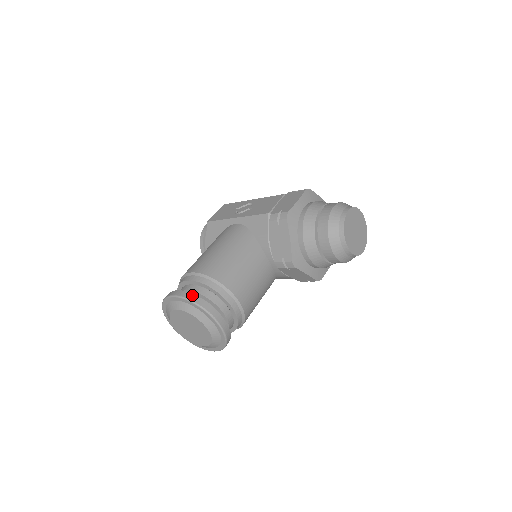
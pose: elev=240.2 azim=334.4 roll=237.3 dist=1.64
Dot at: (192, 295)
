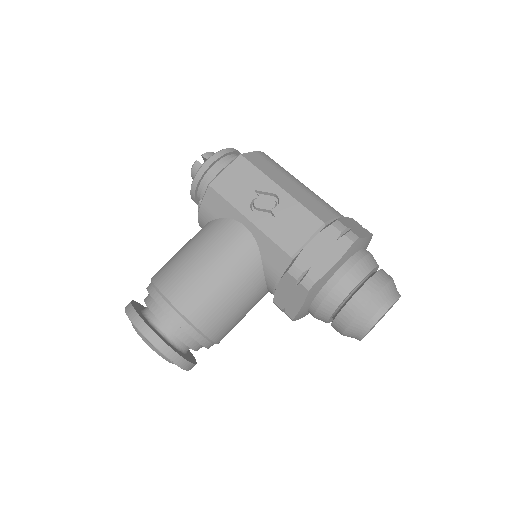
Dot at: (163, 344)
